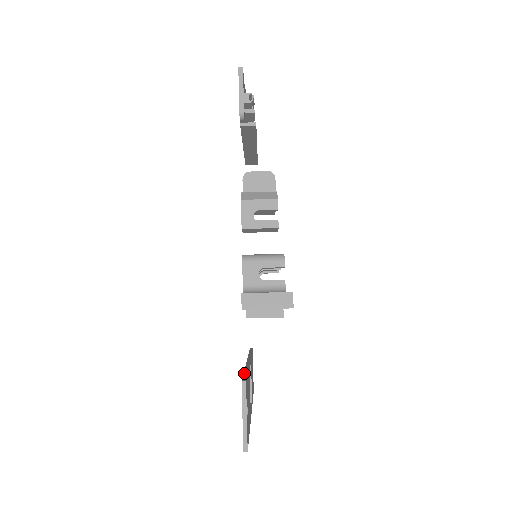
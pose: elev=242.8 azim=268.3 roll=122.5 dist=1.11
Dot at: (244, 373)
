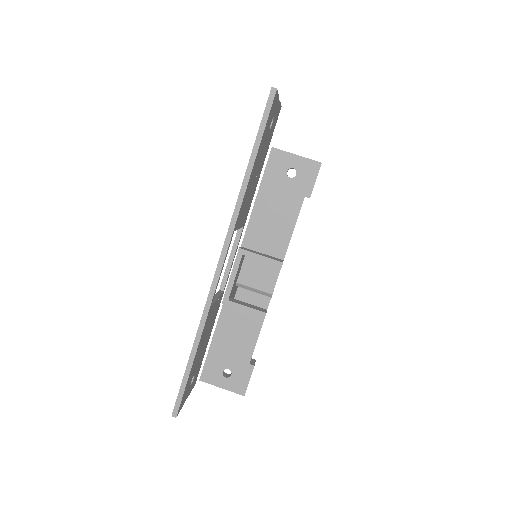
Dot at: occluded
